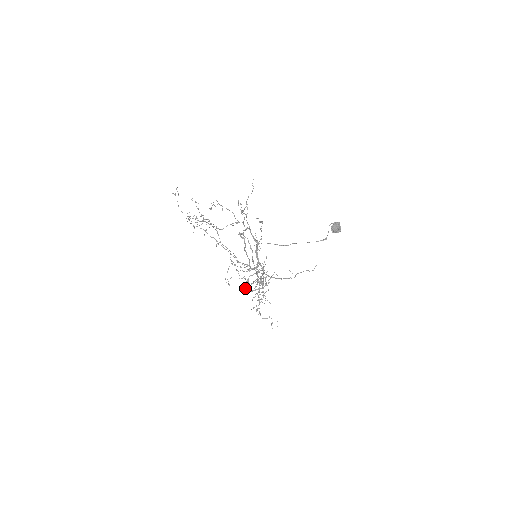
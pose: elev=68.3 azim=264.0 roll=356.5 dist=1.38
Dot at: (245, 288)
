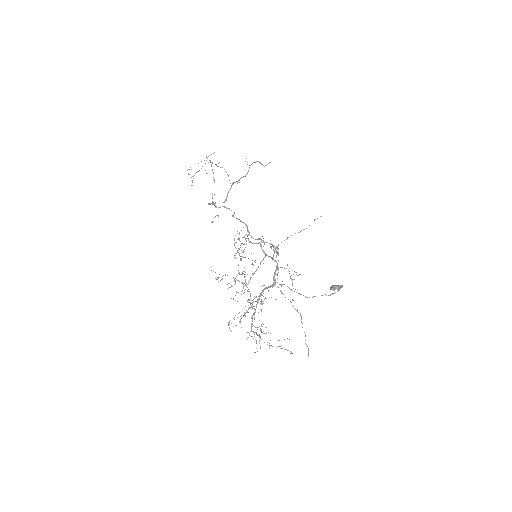
Dot at: (211, 222)
